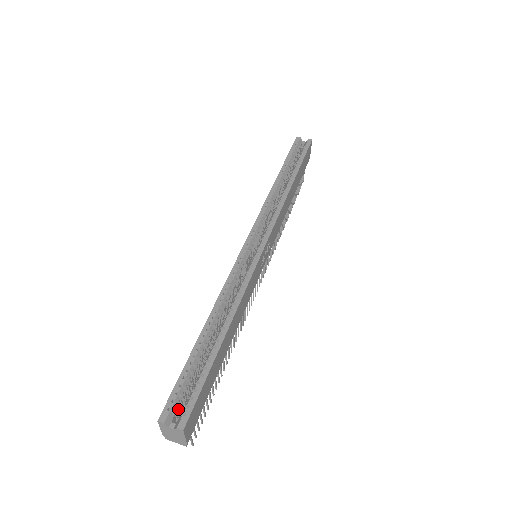
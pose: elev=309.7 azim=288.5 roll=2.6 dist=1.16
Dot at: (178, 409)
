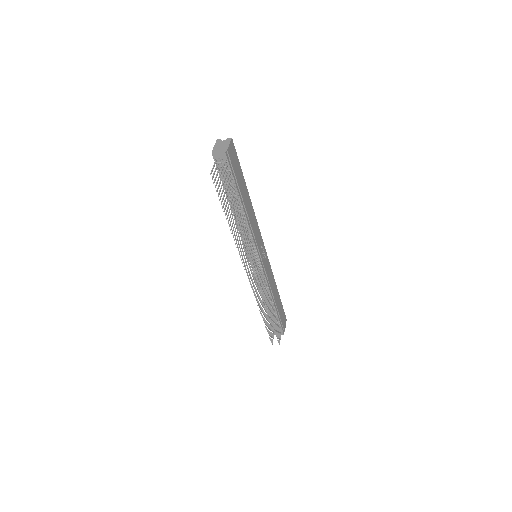
Dot at: occluded
